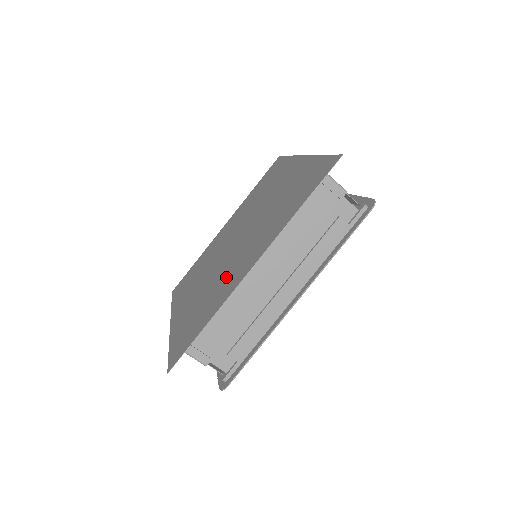
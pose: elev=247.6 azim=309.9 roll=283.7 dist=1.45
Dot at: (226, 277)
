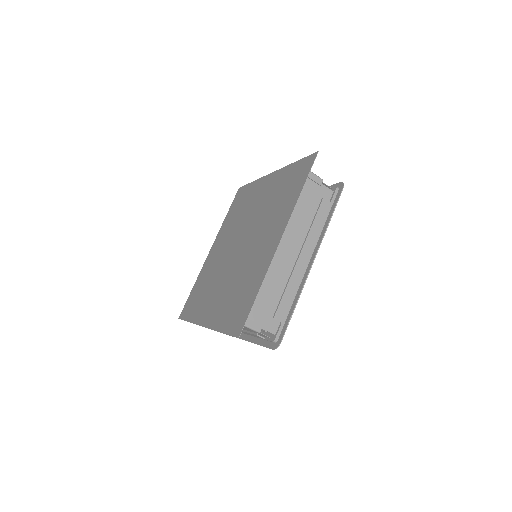
Dot at: (252, 263)
